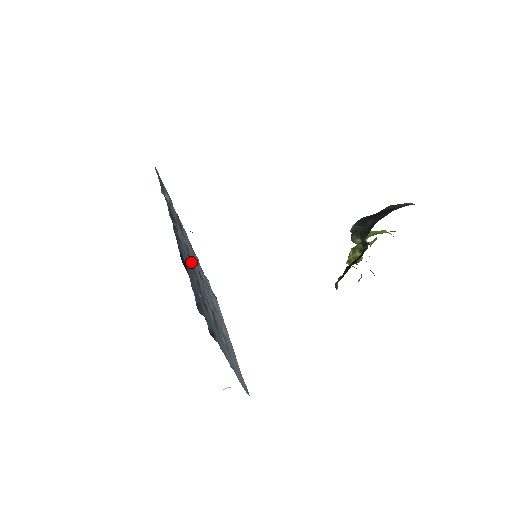
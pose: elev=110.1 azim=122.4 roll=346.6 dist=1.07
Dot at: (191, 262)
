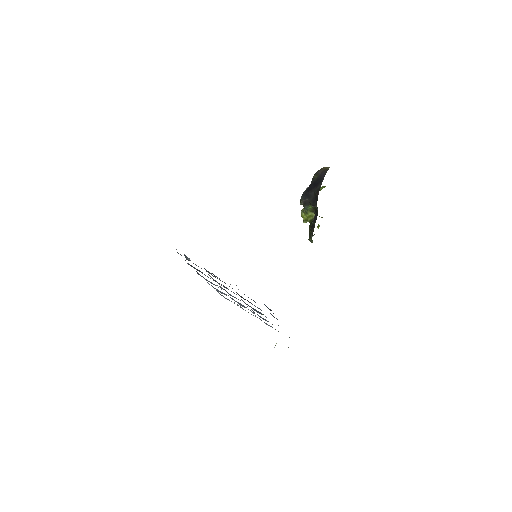
Dot at: (225, 287)
